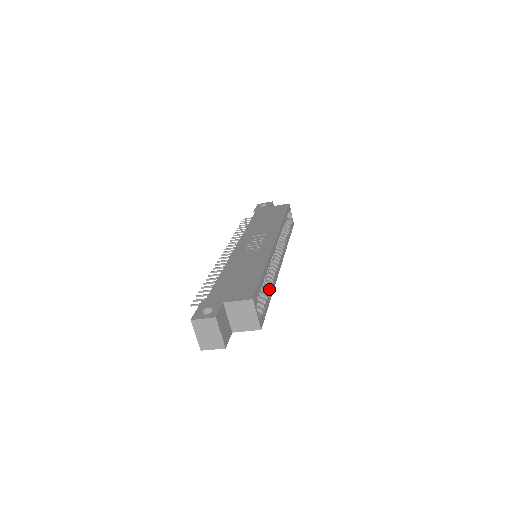
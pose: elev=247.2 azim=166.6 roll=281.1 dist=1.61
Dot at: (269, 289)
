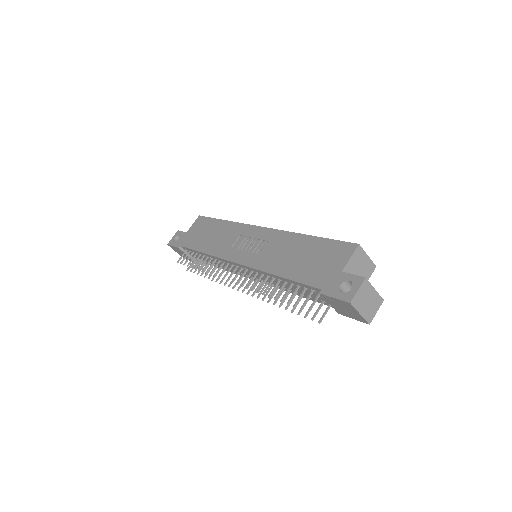
Dot at: occluded
